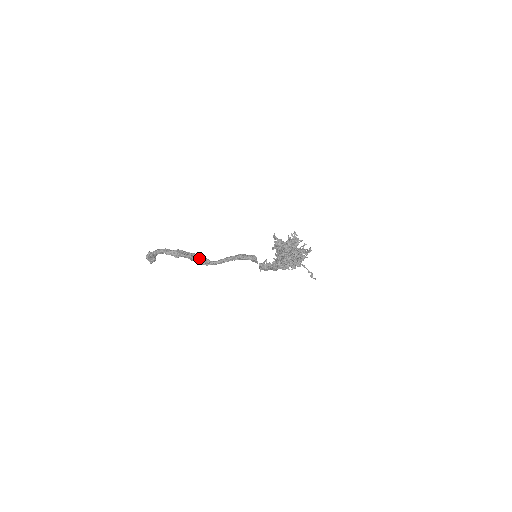
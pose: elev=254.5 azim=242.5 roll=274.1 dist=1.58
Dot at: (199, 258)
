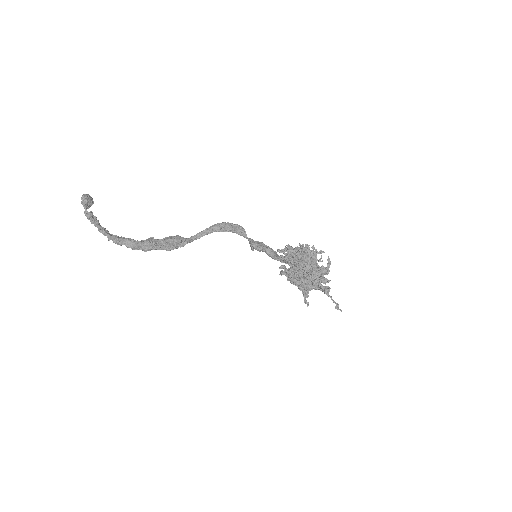
Dot at: (175, 245)
